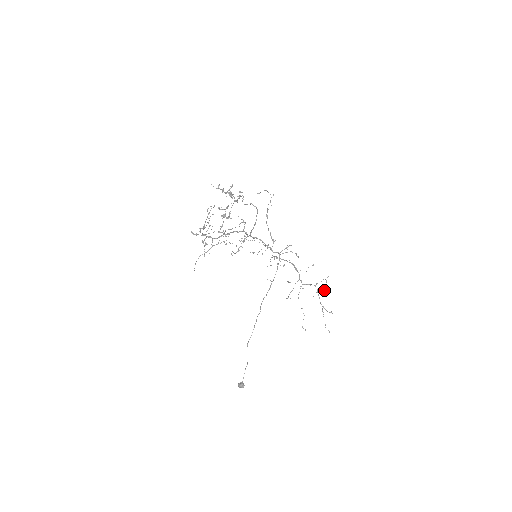
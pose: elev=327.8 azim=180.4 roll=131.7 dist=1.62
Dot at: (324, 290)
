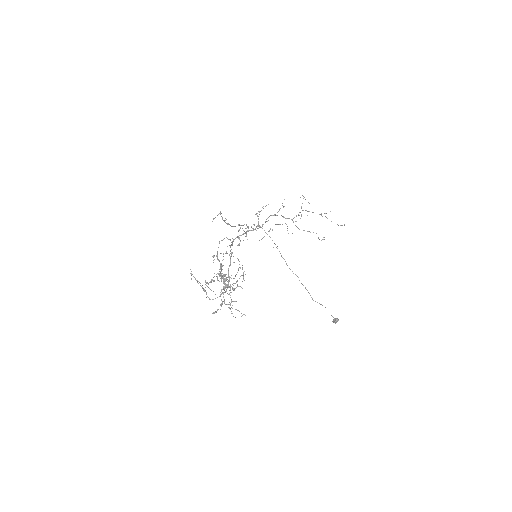
Dot at: occluded
